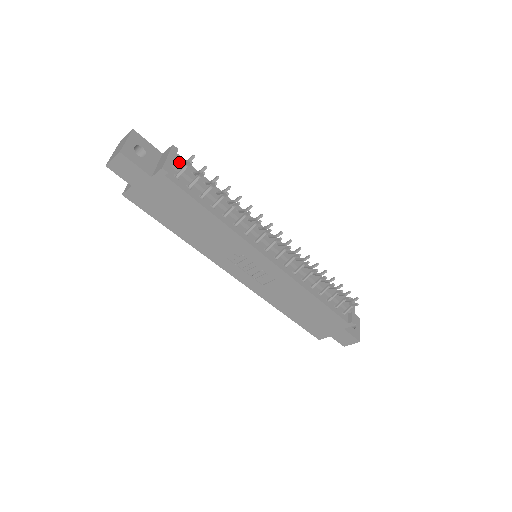
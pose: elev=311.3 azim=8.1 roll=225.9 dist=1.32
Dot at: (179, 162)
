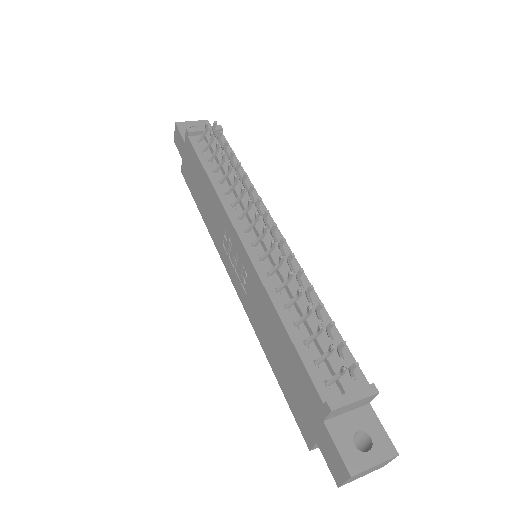
Dot at: occluded
